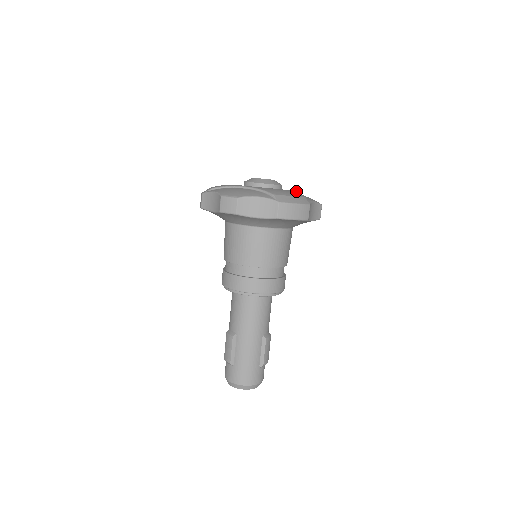
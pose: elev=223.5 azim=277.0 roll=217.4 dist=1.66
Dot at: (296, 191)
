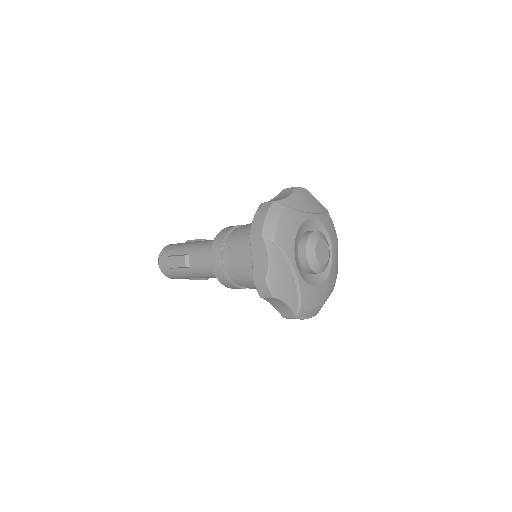
Dot at: (329, 280)
